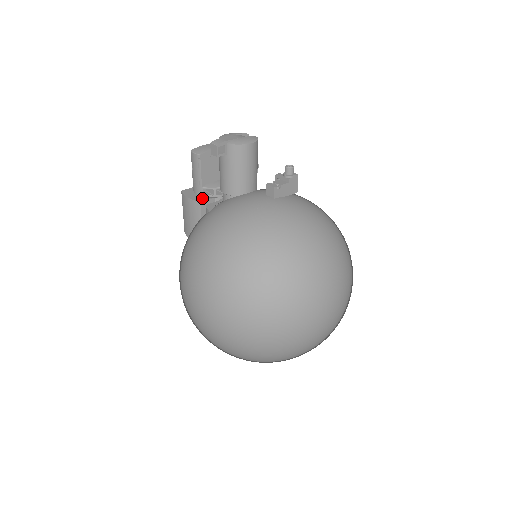
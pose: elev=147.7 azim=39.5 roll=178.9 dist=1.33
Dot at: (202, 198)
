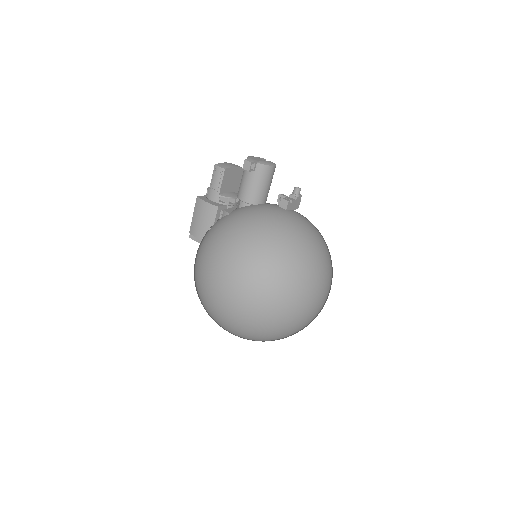
Dot at: (218, 204)
